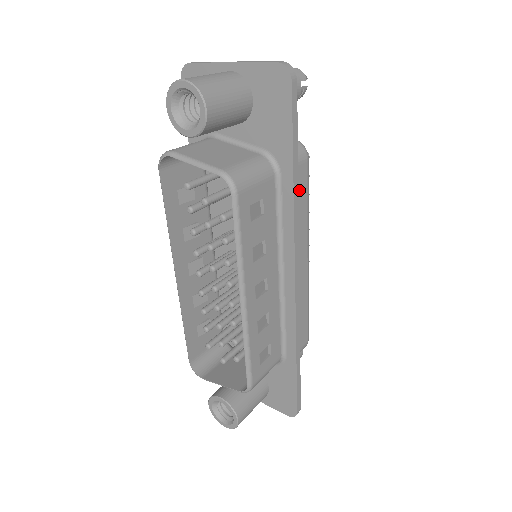
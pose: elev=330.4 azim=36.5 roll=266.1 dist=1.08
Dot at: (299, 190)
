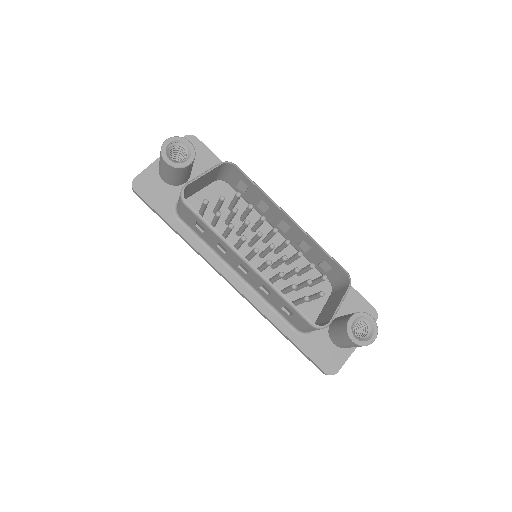
Dot at: occluded
